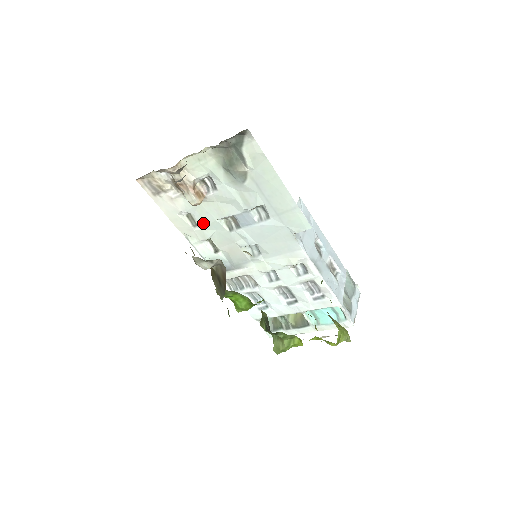
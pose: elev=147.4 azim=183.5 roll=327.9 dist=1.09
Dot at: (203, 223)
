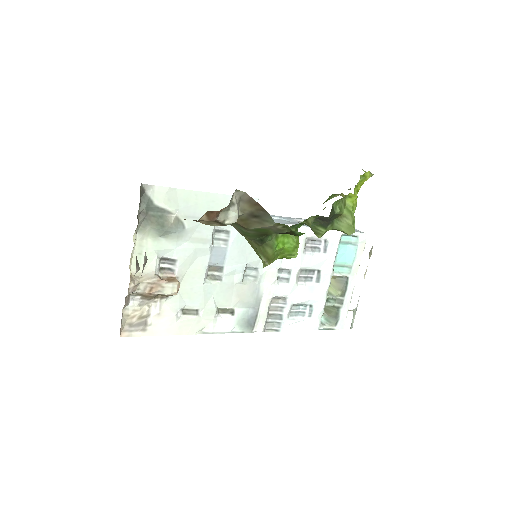
Dot at: (199, 302)
